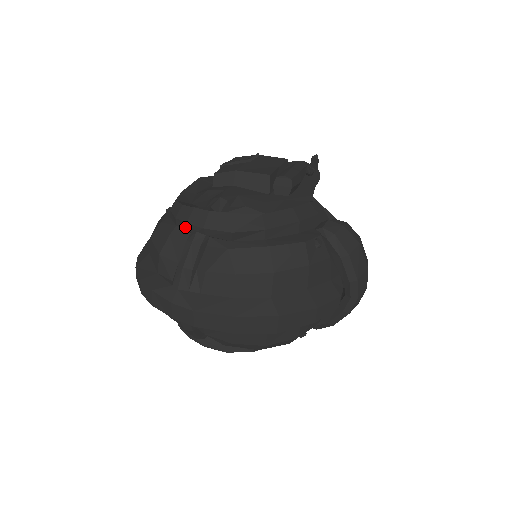
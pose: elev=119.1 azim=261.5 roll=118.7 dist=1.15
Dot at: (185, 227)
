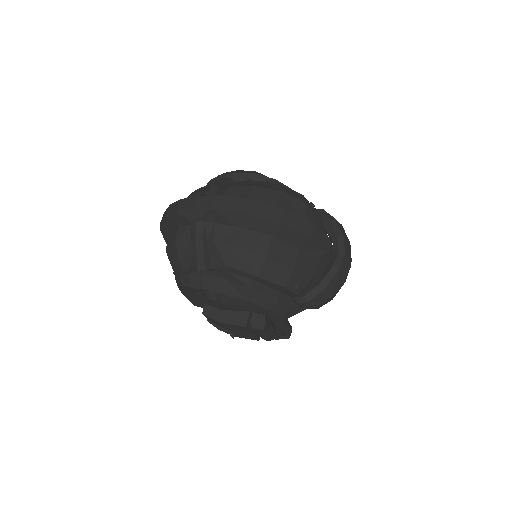
Dot at: occluded
